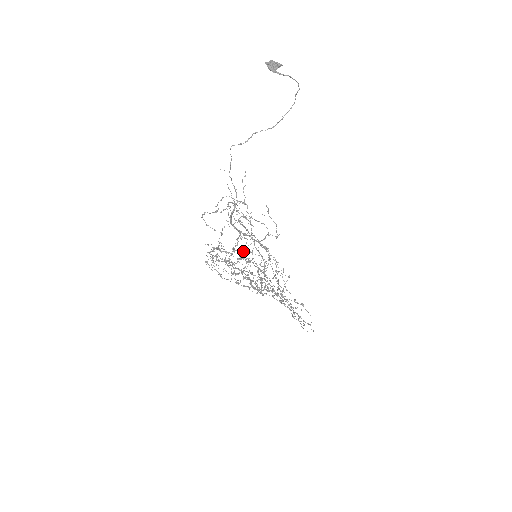
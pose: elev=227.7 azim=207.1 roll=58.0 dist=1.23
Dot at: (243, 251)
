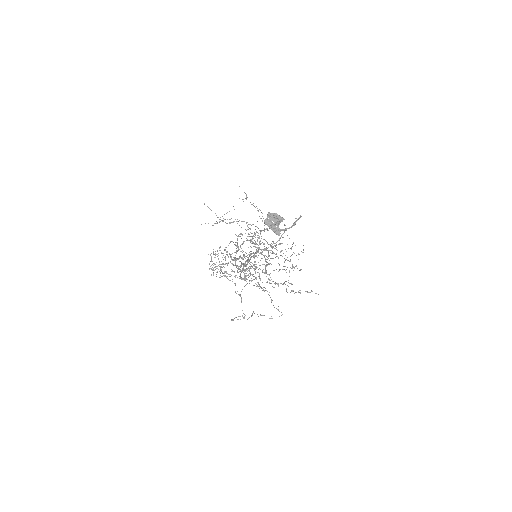
Dot at: (250, 272)
